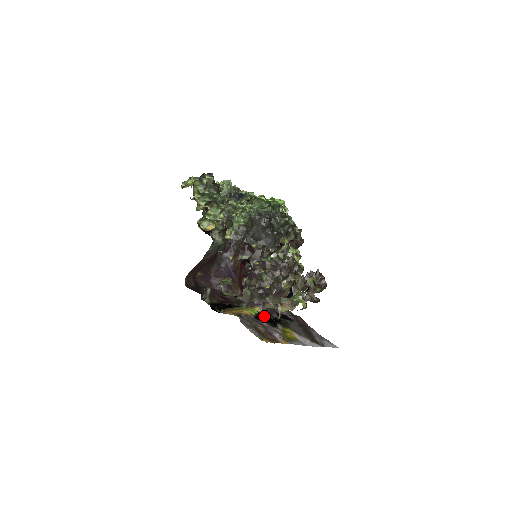
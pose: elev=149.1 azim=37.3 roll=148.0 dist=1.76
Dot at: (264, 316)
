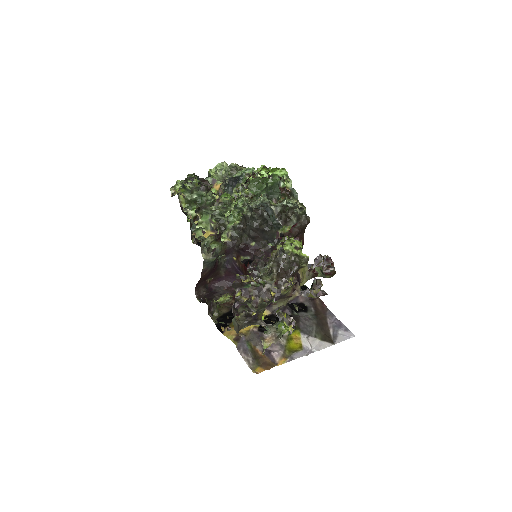
Dot at: (271, 321)
